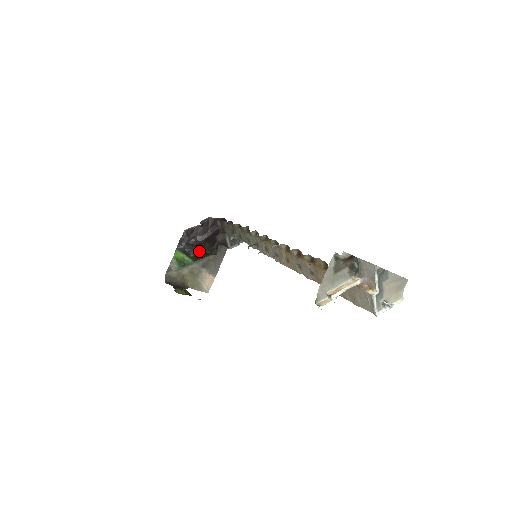
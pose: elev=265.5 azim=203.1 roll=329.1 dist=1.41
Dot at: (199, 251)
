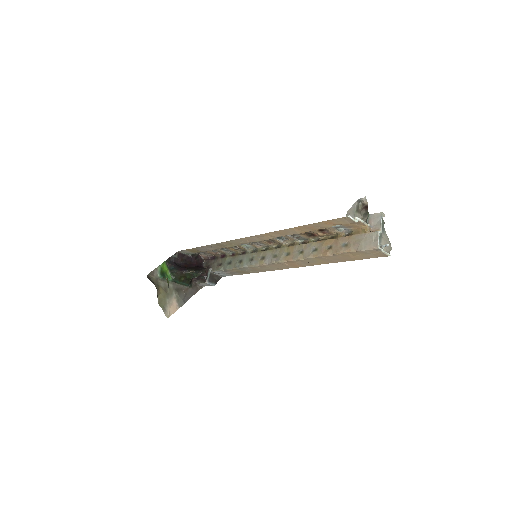
Dot at: (184, 271)
